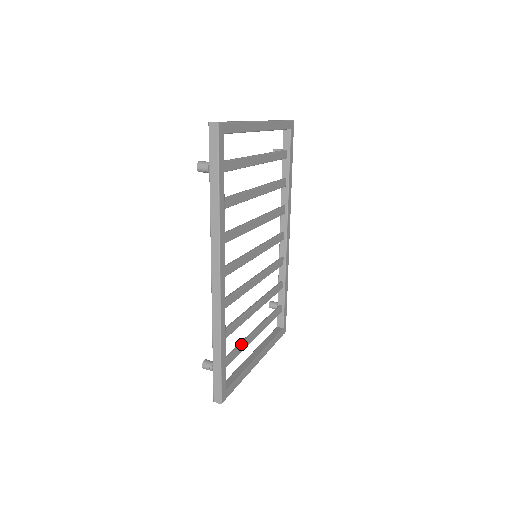
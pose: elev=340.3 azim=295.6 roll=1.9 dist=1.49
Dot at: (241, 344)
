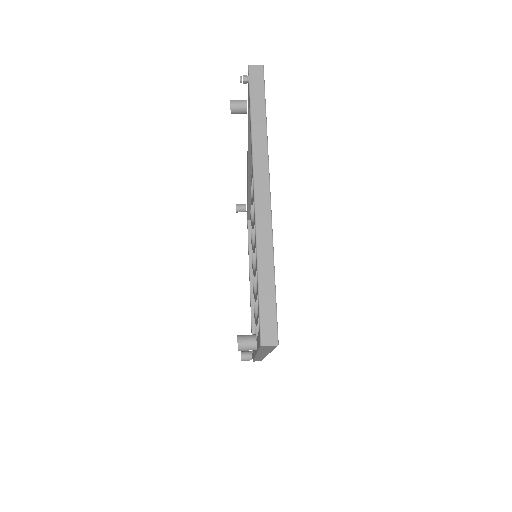
Dot at: occluded
